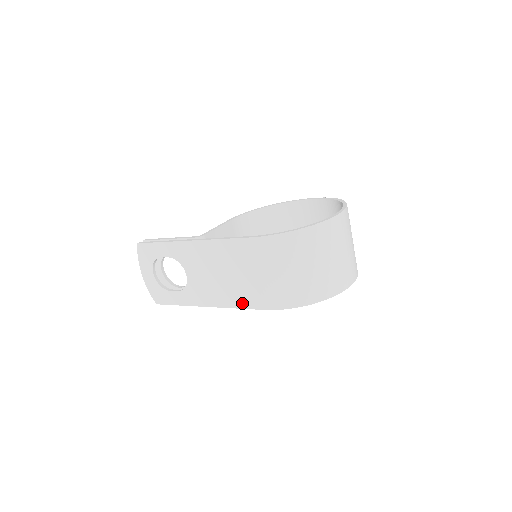
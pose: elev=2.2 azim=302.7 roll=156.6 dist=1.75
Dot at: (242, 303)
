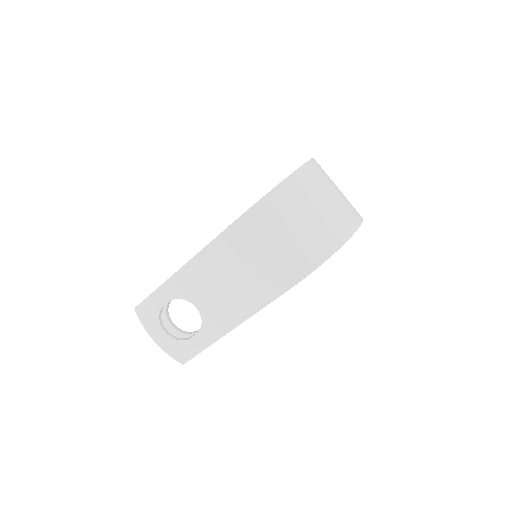
Dot at: (264, 298)
